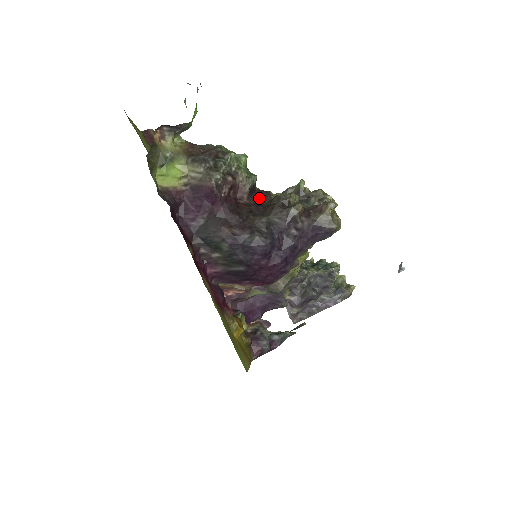
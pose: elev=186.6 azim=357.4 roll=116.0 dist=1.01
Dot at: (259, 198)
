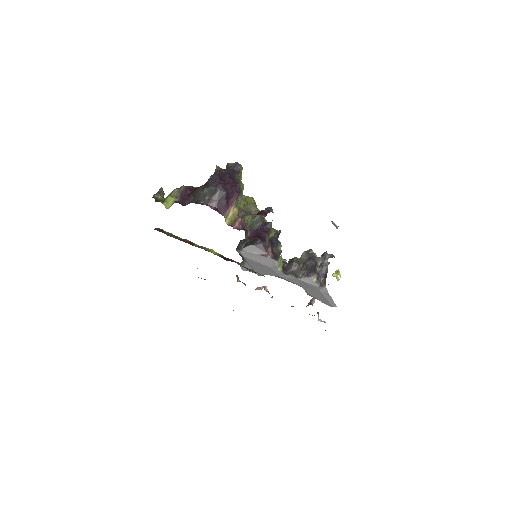
Dot at: occluded
